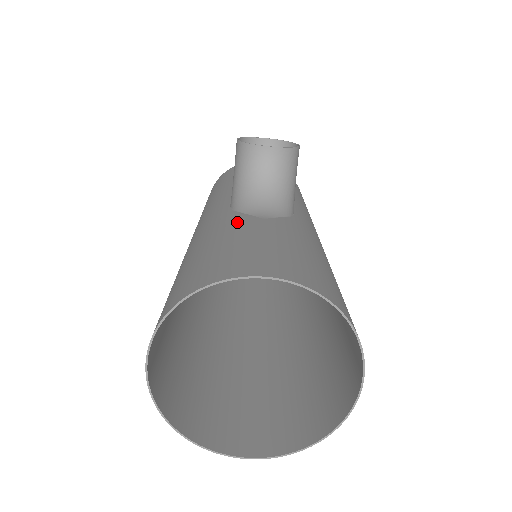
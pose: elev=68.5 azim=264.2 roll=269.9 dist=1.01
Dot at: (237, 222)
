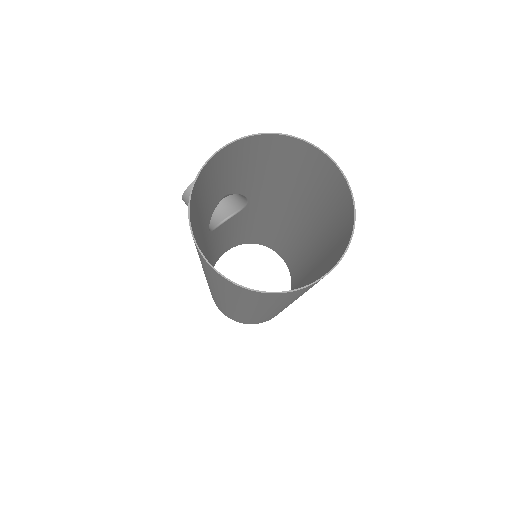
Dot at: (210, 206)
